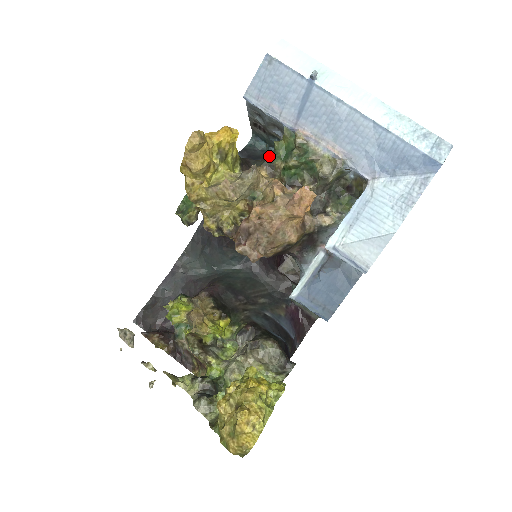
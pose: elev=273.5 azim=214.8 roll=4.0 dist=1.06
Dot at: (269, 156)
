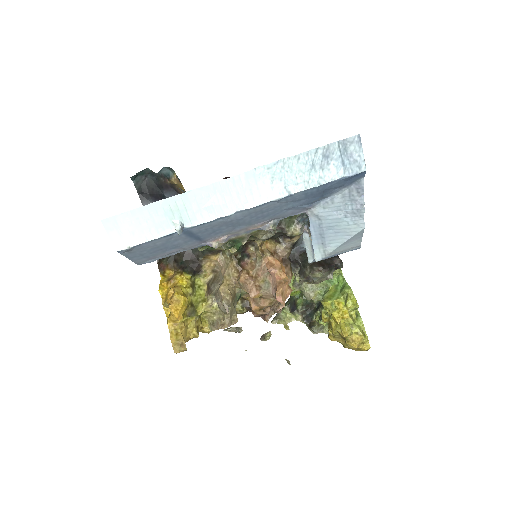
Dot at: occluded
